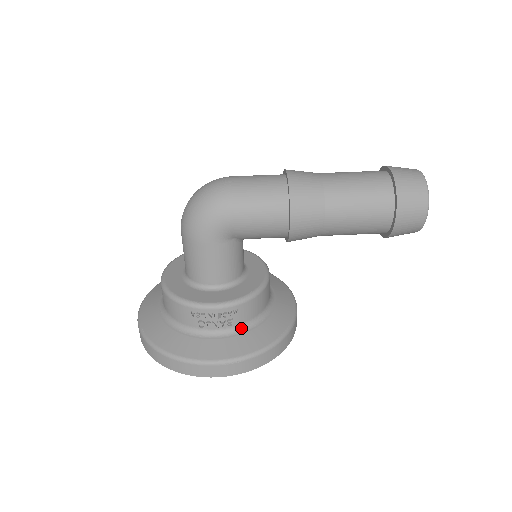
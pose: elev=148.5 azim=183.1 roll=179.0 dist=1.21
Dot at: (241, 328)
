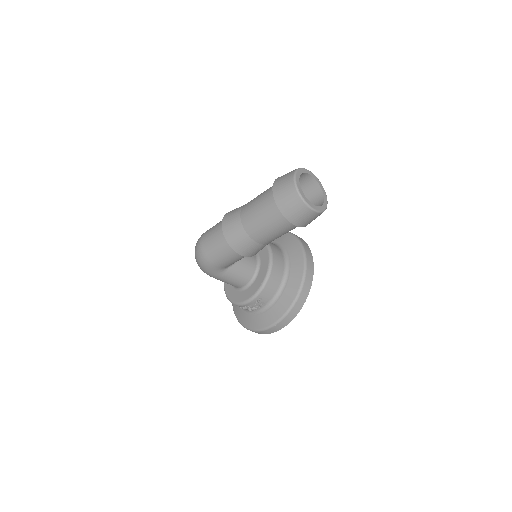
Dot at: (272, 302)
